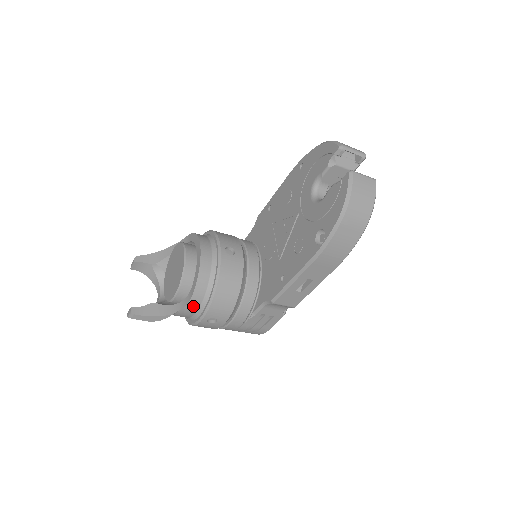
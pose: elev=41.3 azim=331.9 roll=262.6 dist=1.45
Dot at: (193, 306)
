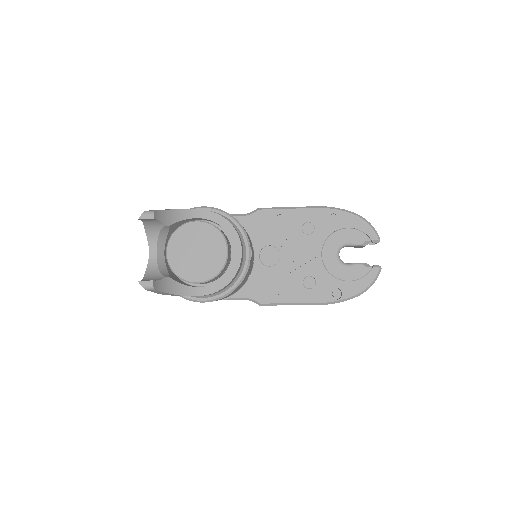
Dot at: occluded
